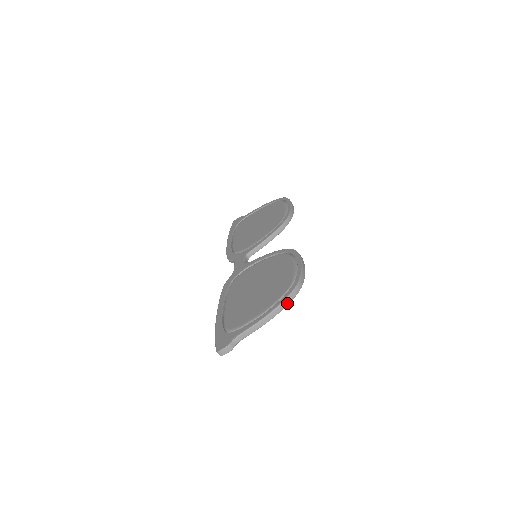
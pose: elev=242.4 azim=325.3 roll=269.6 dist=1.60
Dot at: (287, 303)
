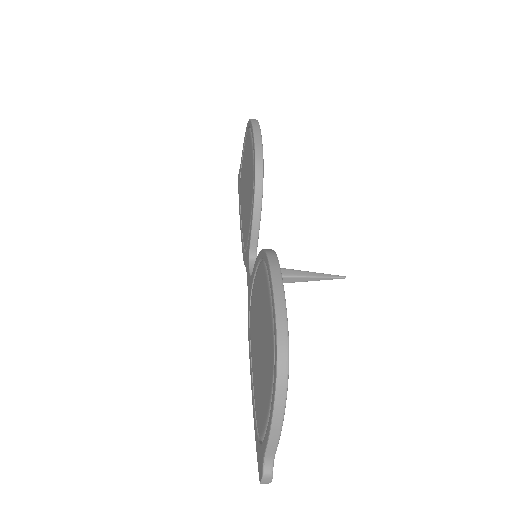
Dot at: (283, 392)
